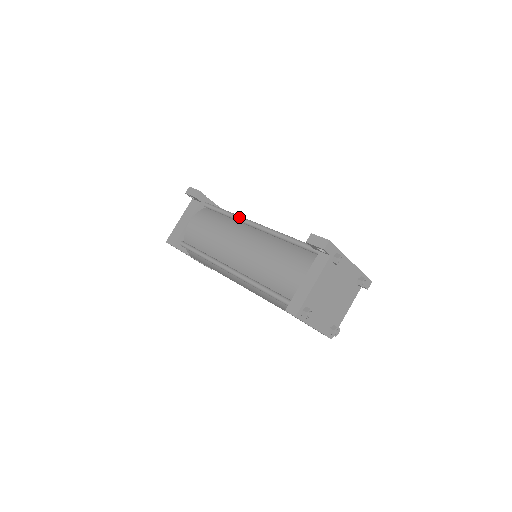
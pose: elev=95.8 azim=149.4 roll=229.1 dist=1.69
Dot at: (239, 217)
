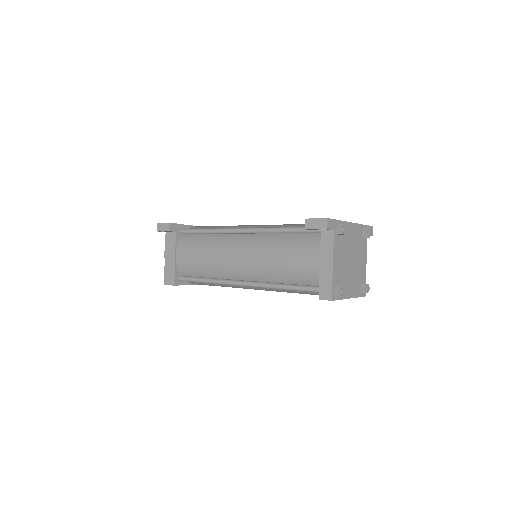
Dot at: (222, 230)
